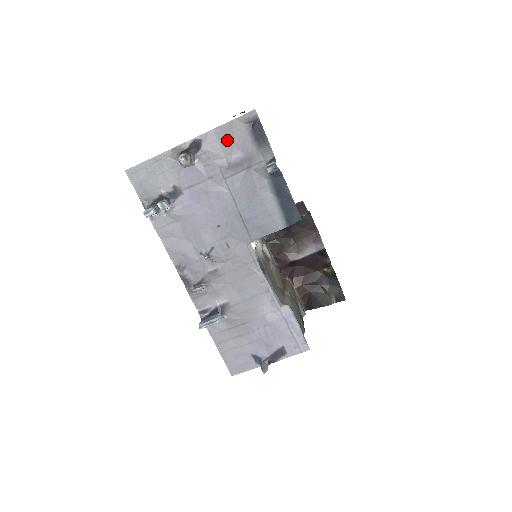
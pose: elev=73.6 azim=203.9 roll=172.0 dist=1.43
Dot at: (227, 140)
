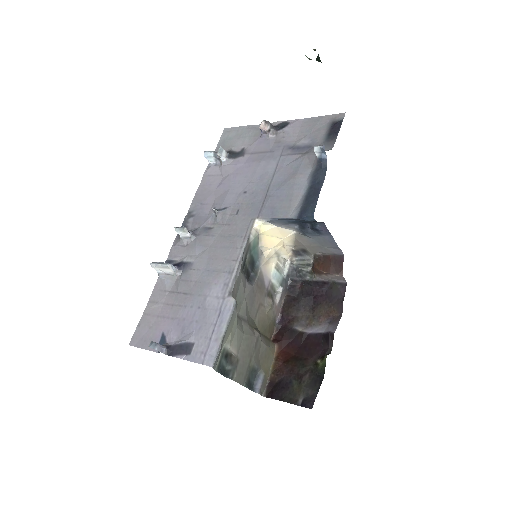
Dot at: (307, 129)
